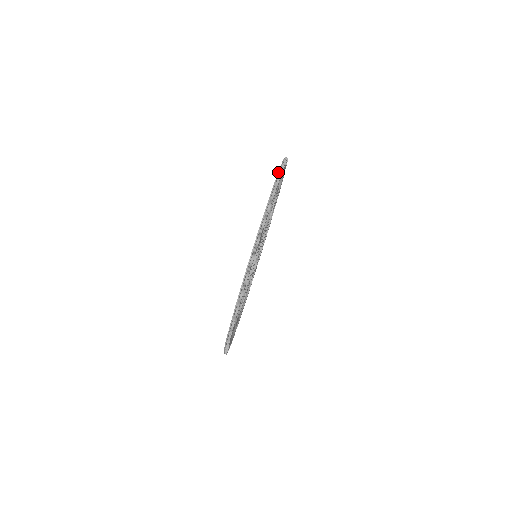
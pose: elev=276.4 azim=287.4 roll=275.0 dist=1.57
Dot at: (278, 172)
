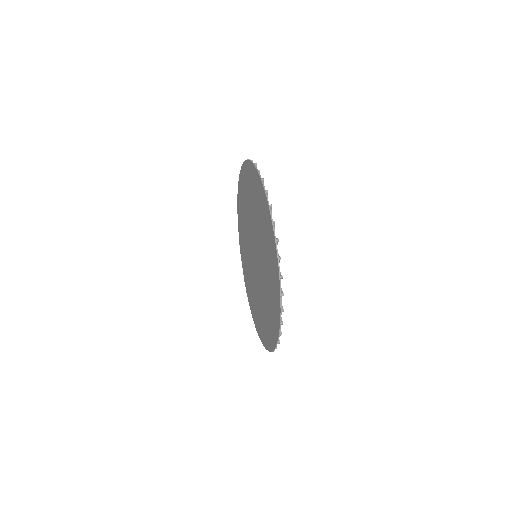
Dot at: (237, 195)
